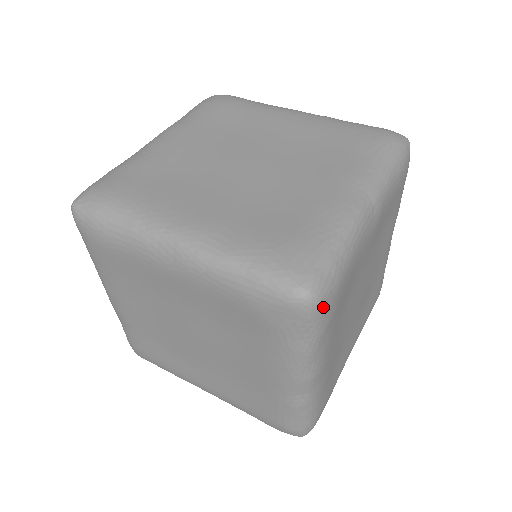
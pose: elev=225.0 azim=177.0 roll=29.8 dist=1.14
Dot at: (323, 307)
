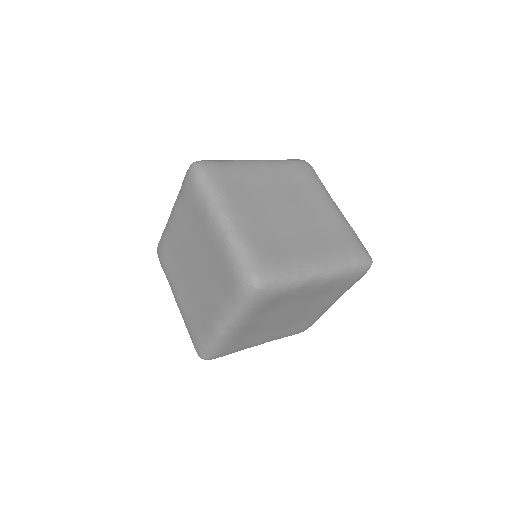
Dot at: occluded
